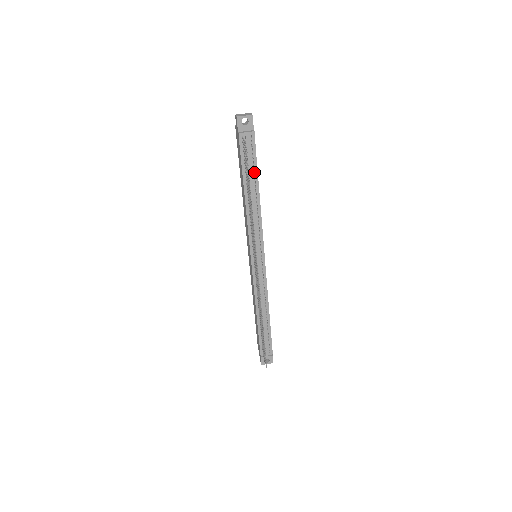
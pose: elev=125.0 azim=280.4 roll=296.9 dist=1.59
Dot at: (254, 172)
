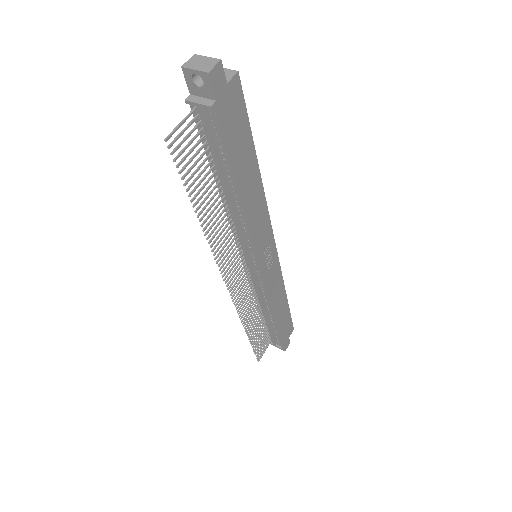
Dot at: (226, 166)
